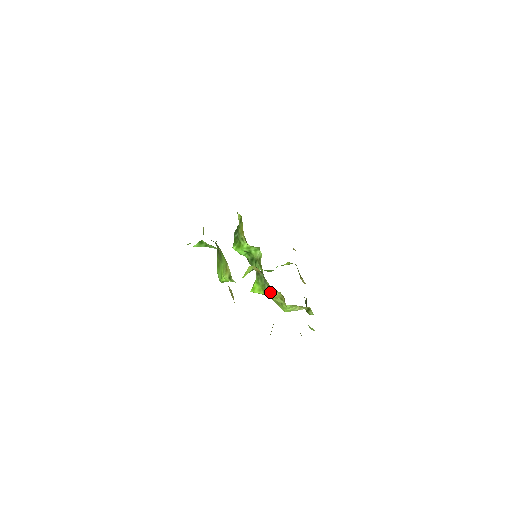
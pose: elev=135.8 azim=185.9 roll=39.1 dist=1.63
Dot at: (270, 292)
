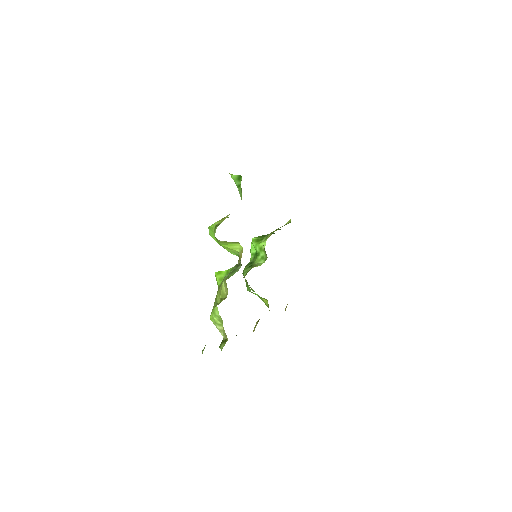
Dot at: (223, 283)
